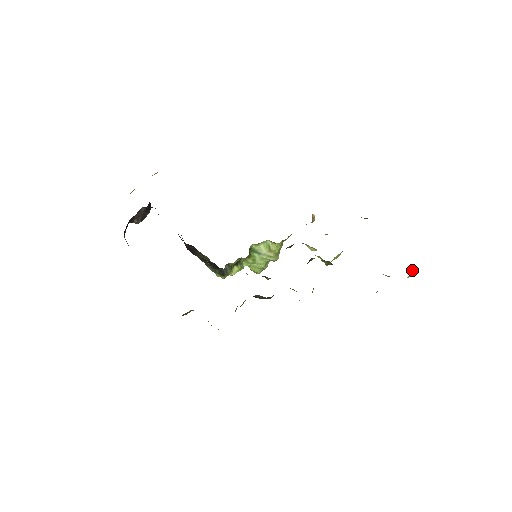
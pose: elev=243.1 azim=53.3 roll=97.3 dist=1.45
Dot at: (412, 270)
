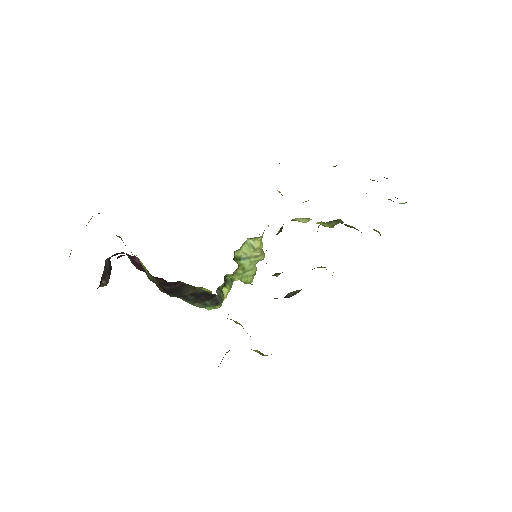
Dot at: occluded
